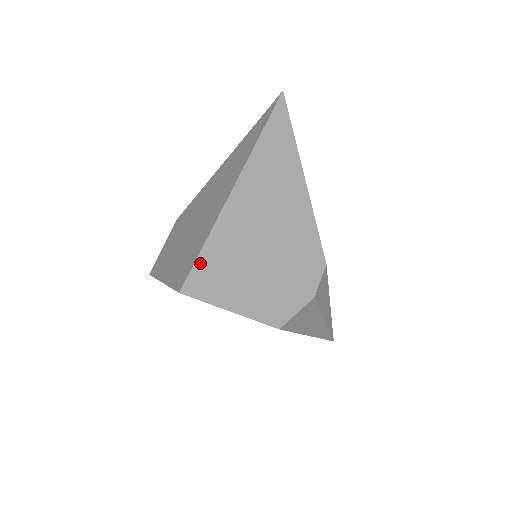
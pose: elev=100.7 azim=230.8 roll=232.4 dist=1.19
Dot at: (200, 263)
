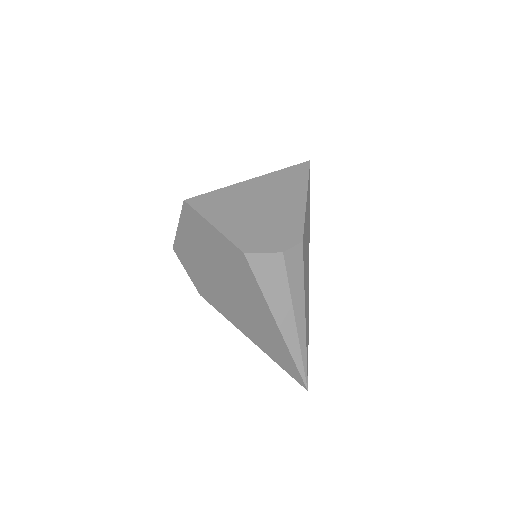
Dot at: (208, 196)
